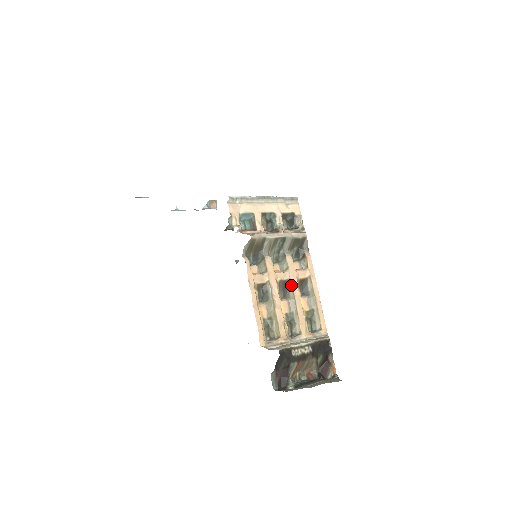
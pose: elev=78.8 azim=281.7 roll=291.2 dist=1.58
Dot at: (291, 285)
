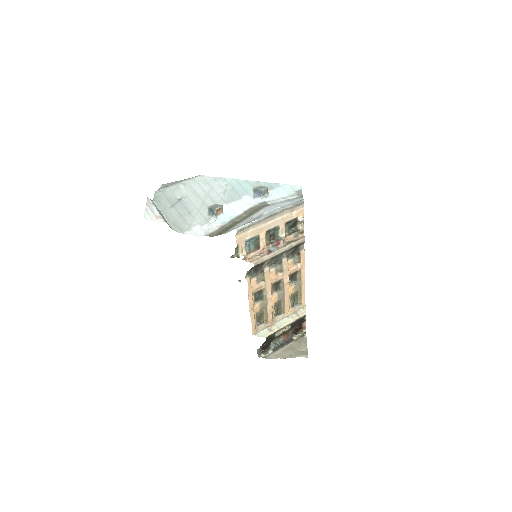
Dot at: (283, 283)
